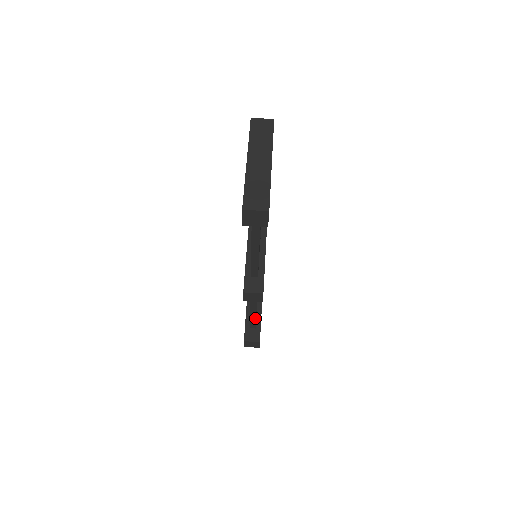
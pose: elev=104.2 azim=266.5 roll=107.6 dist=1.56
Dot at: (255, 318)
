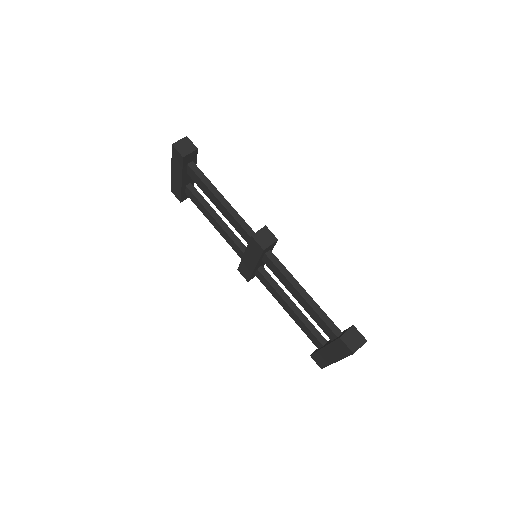
Dot at: (321, 310)
